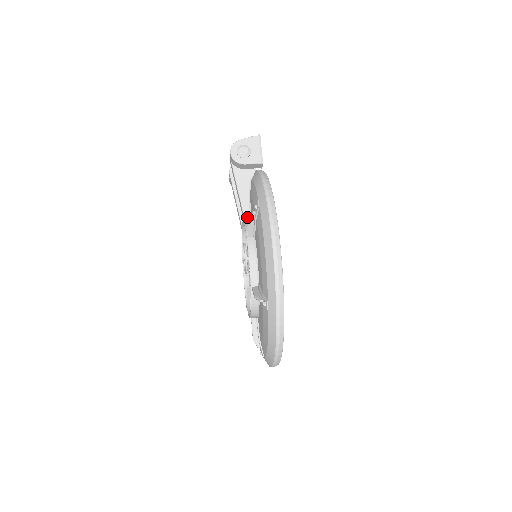
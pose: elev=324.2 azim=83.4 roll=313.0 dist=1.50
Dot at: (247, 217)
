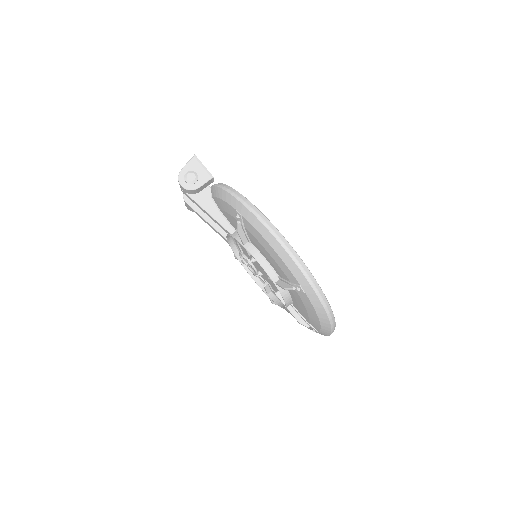
Dot at: (230, 229)
